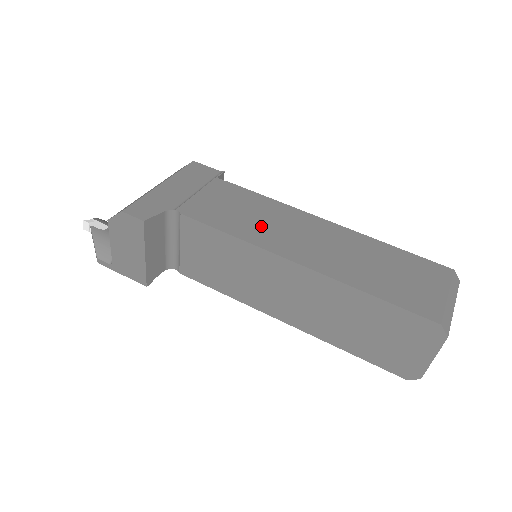
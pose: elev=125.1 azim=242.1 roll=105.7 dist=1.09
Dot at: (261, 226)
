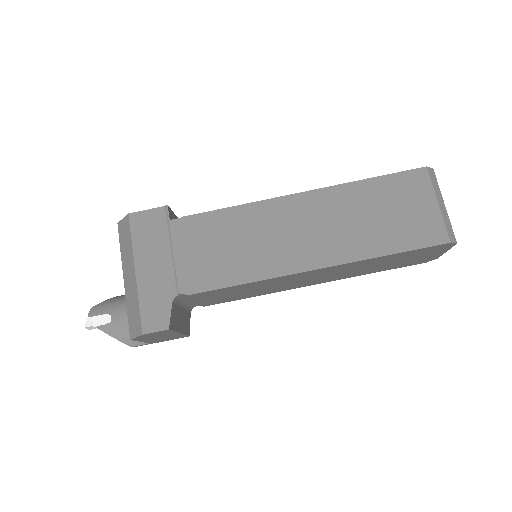
Dot at: (256, 251)
